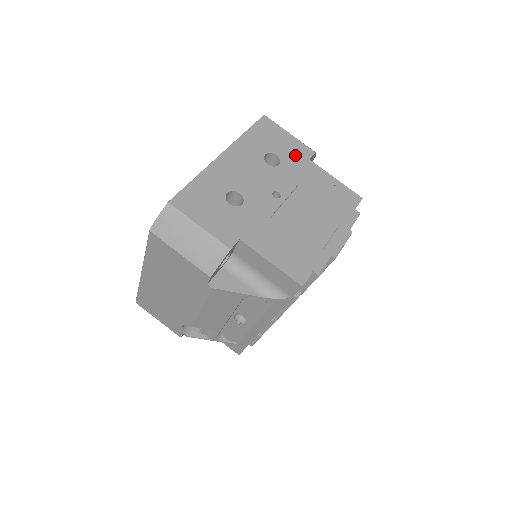
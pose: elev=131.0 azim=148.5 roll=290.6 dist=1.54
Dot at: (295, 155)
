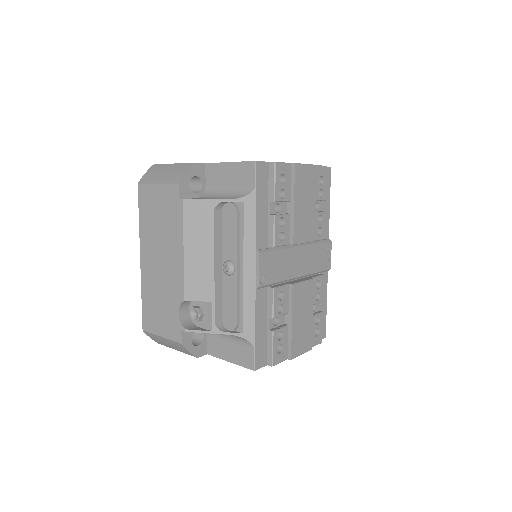
Dot at: occluded
